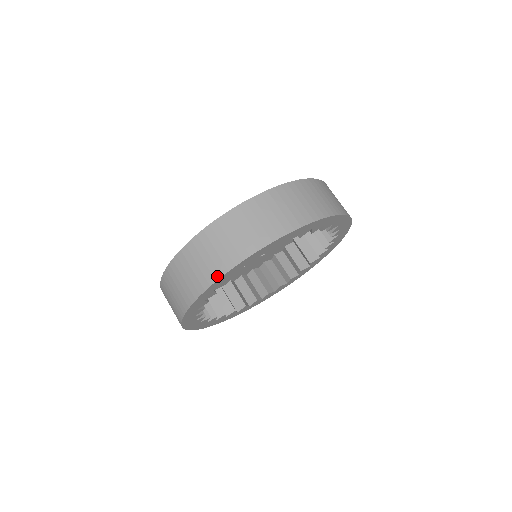
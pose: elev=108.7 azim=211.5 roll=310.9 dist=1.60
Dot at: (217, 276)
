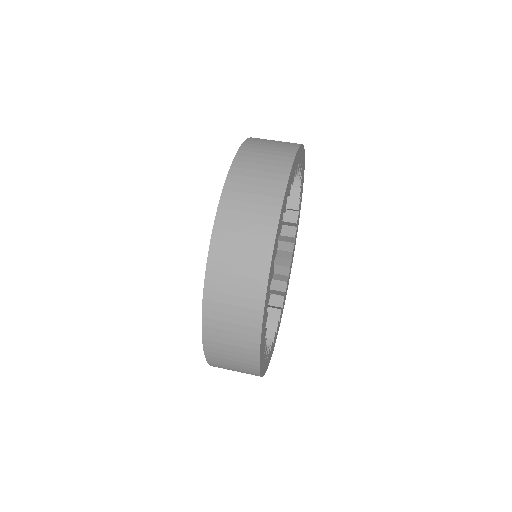
Dot at: (284, 178)
